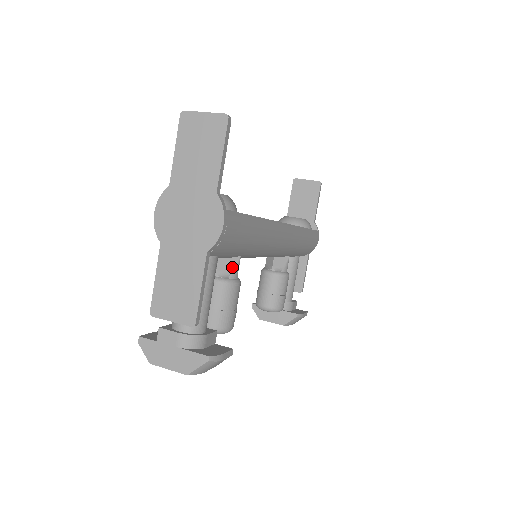
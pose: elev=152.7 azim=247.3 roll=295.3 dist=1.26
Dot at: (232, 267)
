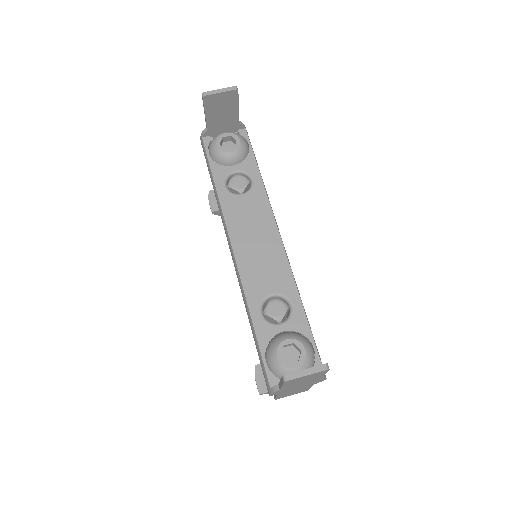
Dot at: occluded
